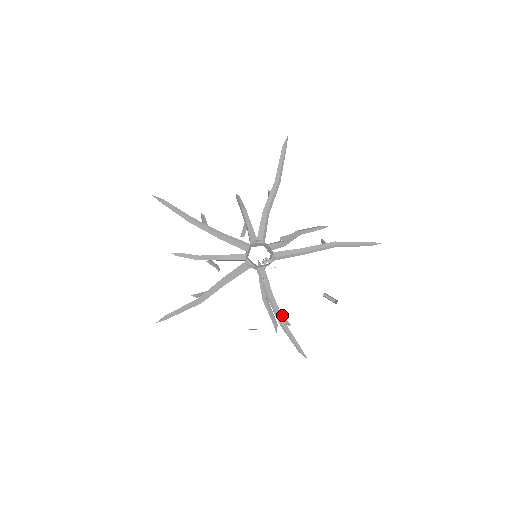
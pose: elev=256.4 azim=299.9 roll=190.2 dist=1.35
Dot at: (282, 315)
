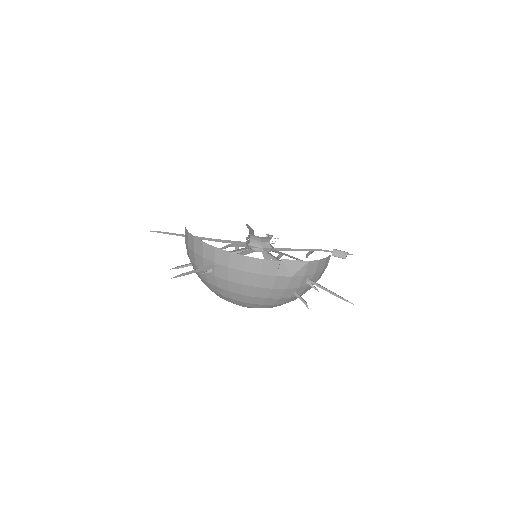
Dot at: occluded
